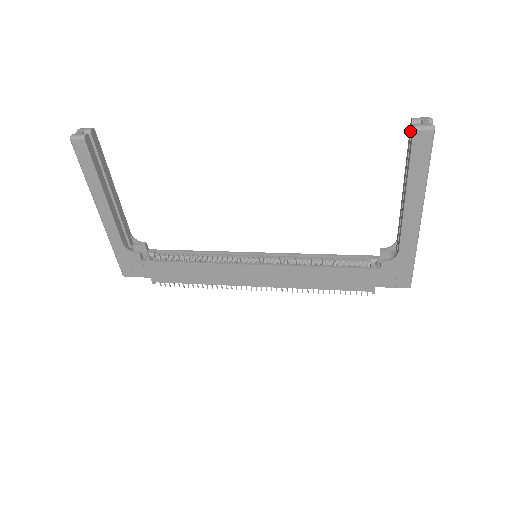
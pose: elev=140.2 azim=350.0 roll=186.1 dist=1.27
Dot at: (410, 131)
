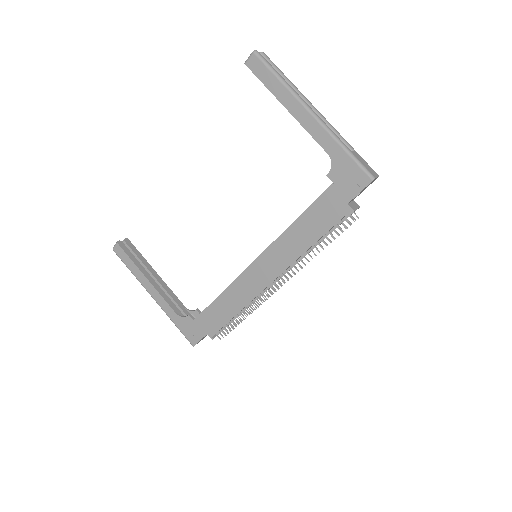
Dot at: occluded
